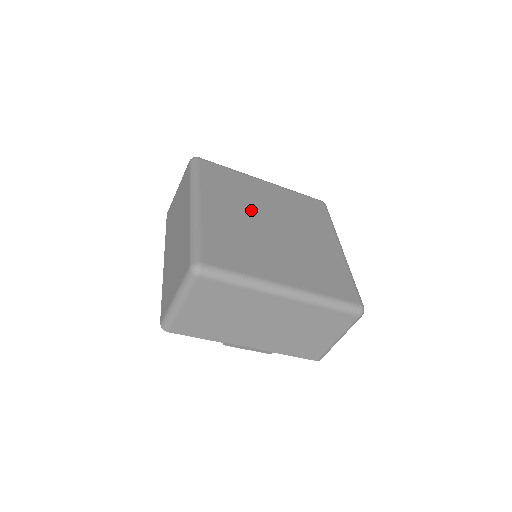
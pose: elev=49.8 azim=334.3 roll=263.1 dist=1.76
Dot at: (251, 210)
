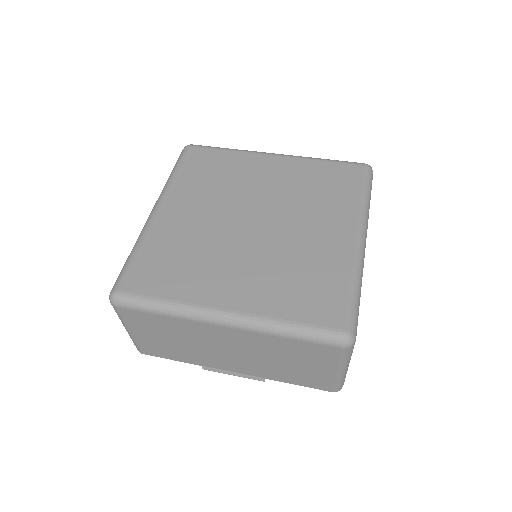
Dot at: (228, 204)
